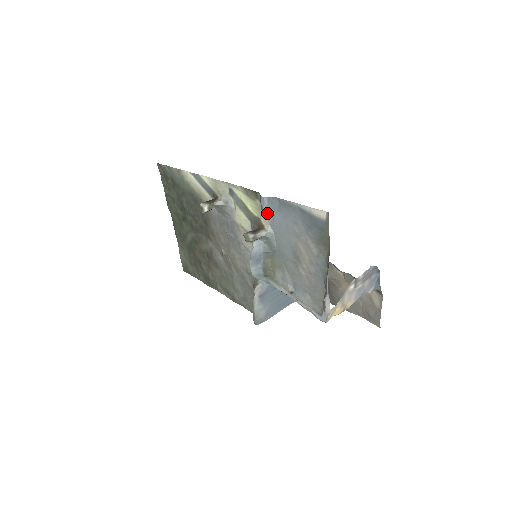
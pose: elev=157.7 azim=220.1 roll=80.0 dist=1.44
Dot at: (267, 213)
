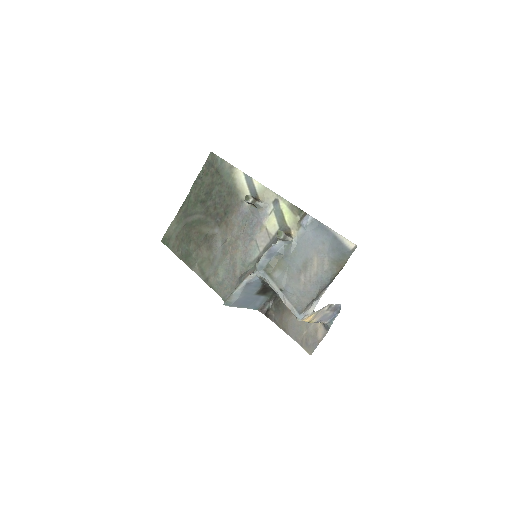
Dot at: (302, 227)
